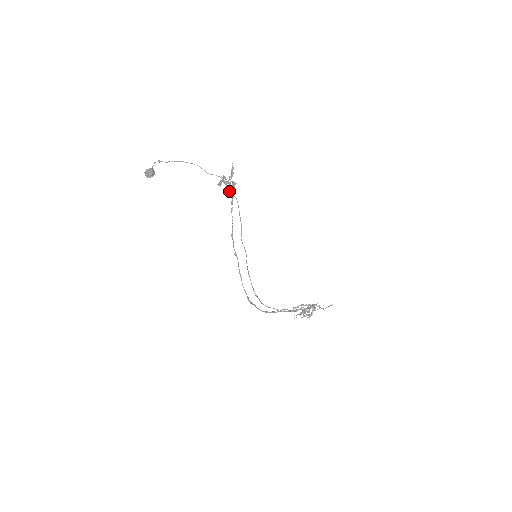
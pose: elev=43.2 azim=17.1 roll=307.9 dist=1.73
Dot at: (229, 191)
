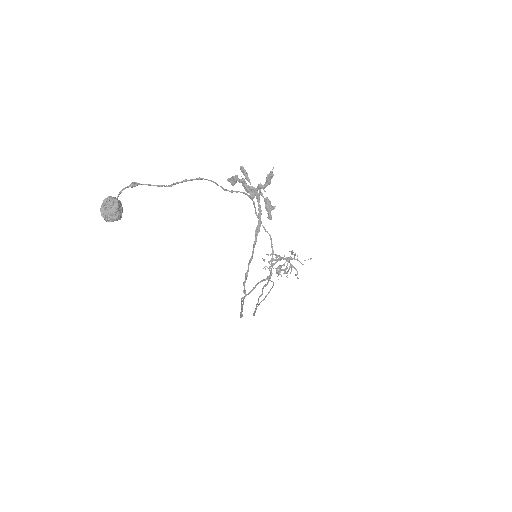
Dot at: occluded
